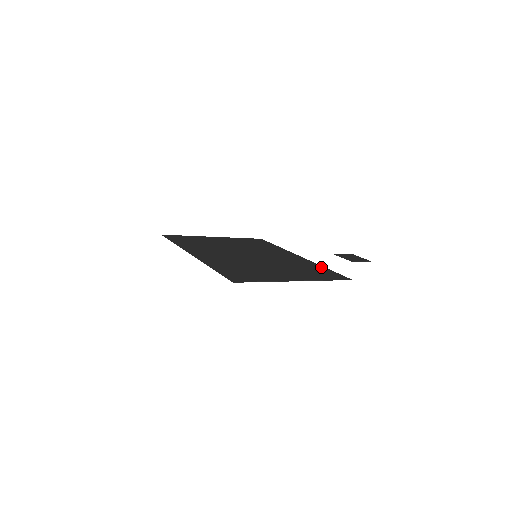
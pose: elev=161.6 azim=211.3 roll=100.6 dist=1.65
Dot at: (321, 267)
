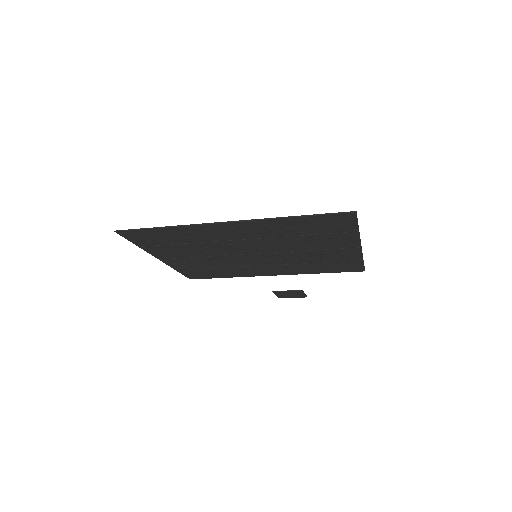
Dot at: (318, 271)
